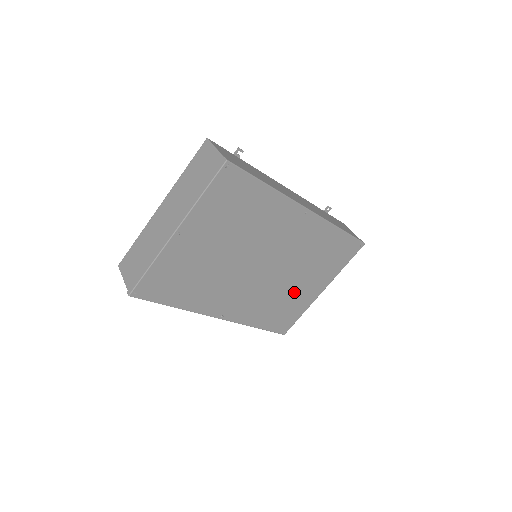
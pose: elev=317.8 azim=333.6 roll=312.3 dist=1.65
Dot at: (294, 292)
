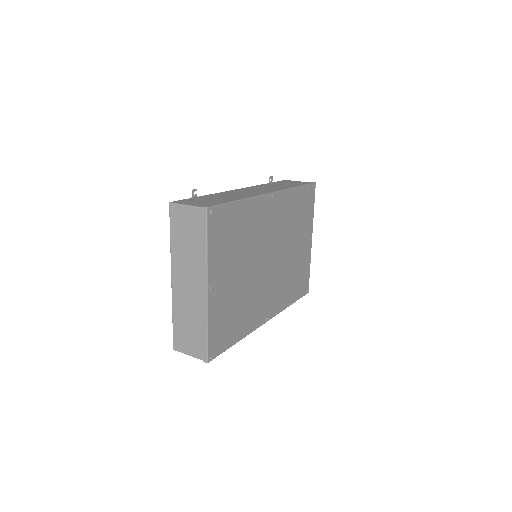
Dot at: (297, 258)
